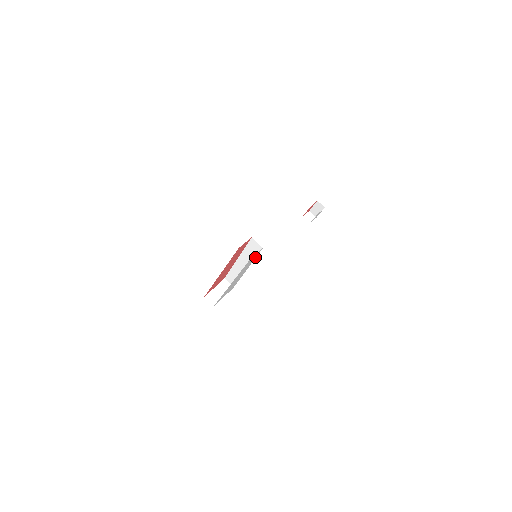
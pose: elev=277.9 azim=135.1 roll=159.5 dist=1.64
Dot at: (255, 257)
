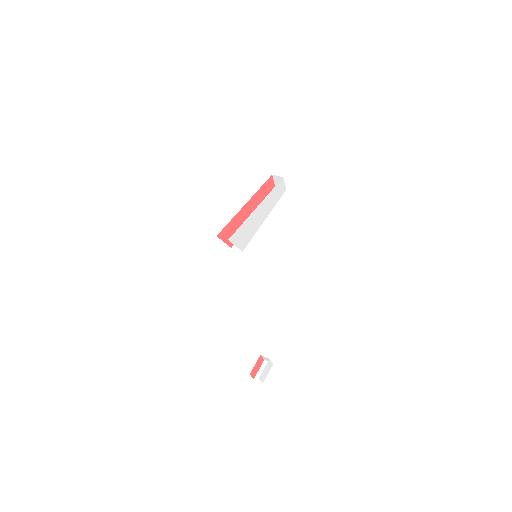
Dot at: (278, 199)
